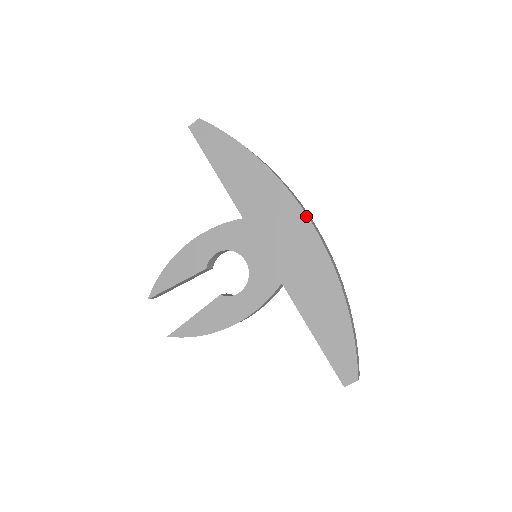
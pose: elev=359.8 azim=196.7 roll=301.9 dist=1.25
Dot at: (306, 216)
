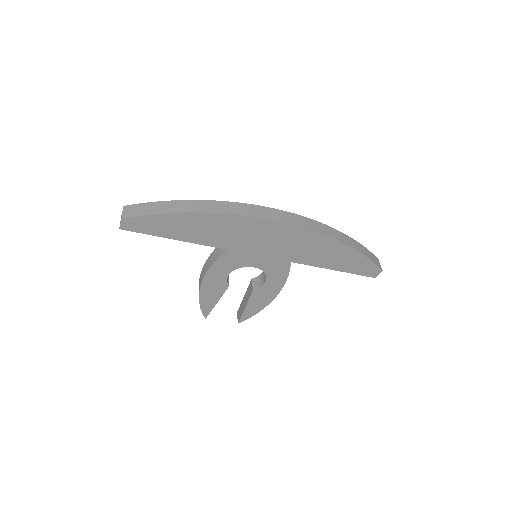
Dot at: (276, 222)
